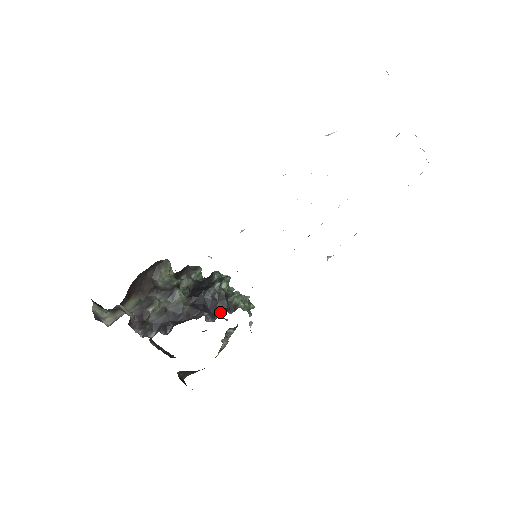
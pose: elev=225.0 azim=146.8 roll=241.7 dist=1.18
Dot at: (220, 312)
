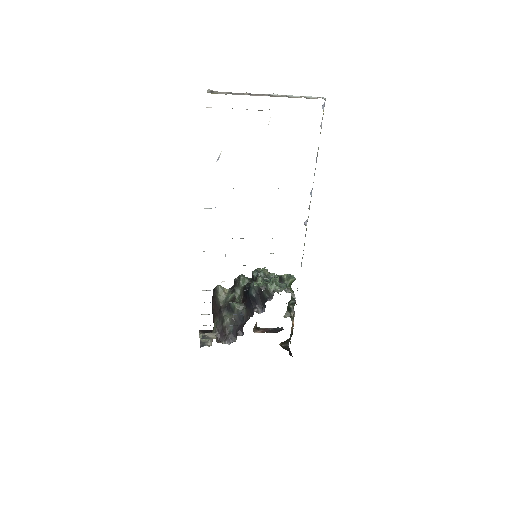
Dot at: (265, 302)
